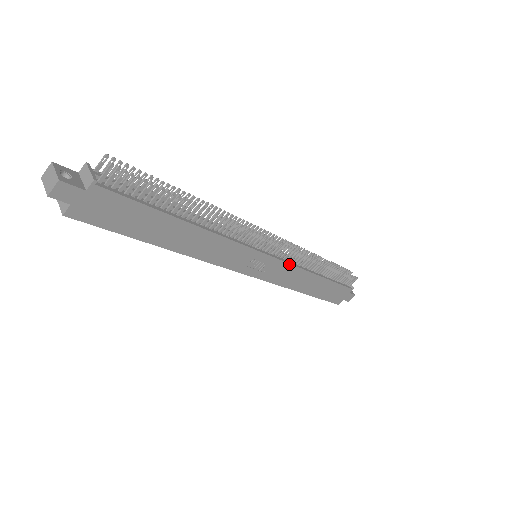
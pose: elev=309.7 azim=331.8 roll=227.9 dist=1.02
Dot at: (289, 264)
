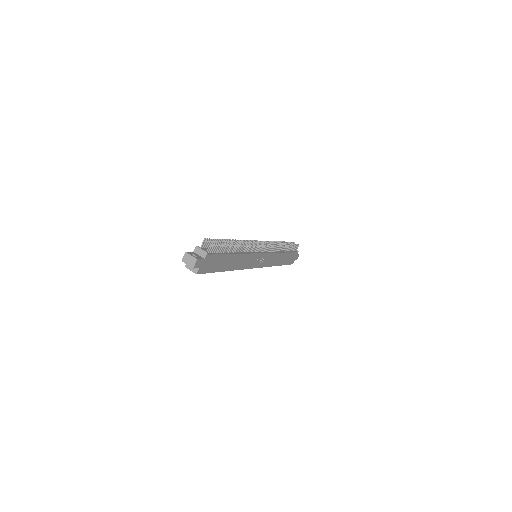
Dot at: (271, 253)
